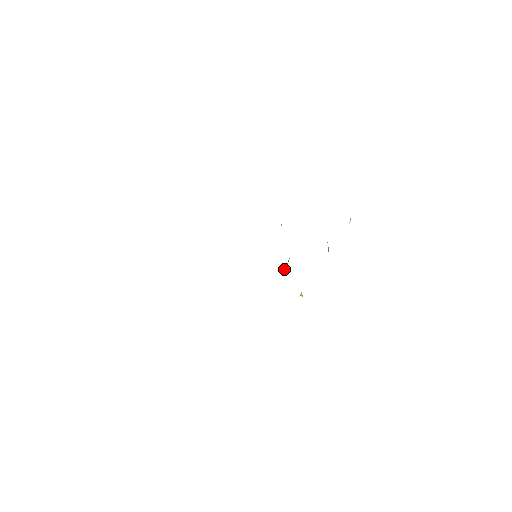
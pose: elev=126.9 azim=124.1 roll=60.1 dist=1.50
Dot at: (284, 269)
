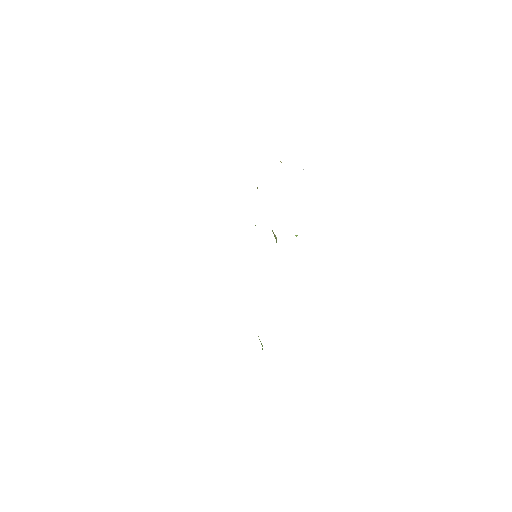
Dot at: (275, 238)
